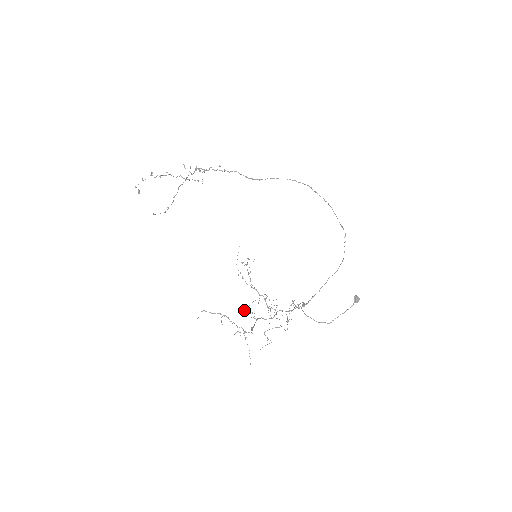
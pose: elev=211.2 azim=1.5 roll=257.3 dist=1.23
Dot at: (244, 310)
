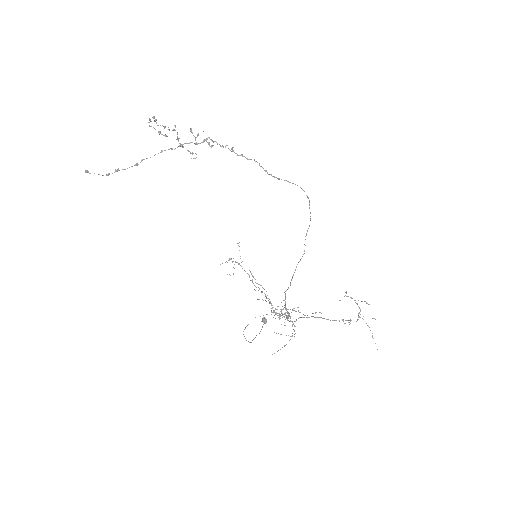
Dot at: (274, 310)
